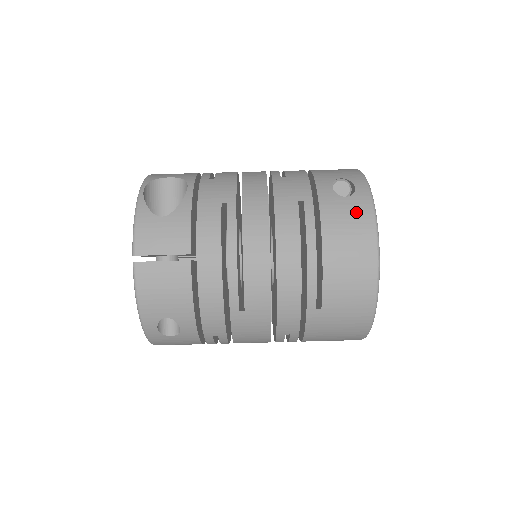
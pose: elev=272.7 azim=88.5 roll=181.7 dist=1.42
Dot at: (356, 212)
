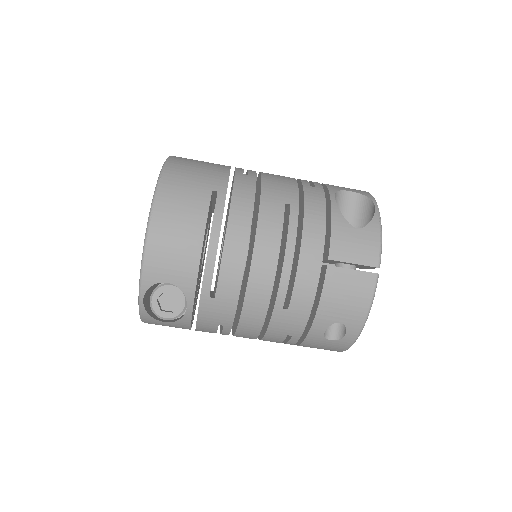
Dot at: (332, 347)
